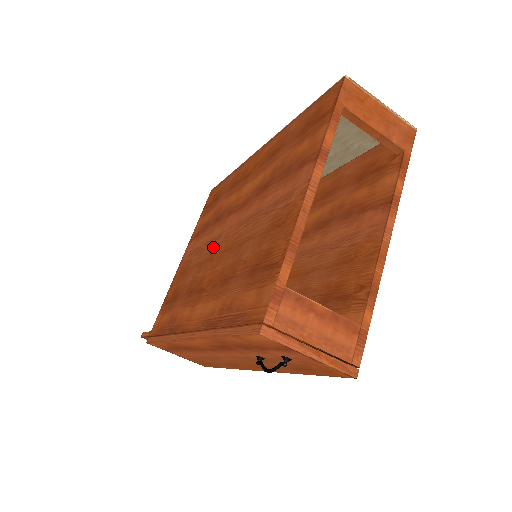
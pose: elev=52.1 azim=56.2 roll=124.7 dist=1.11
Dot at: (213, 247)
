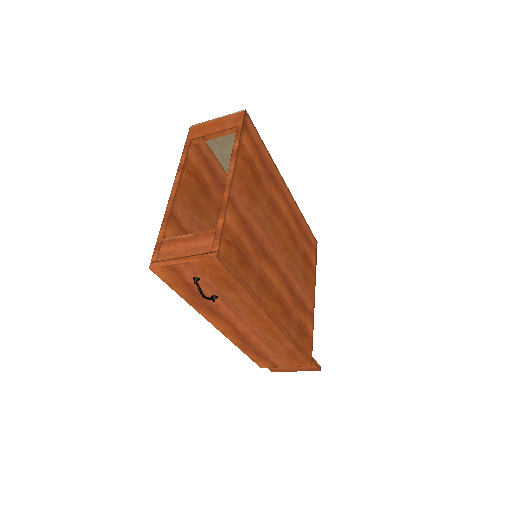
Dot at: occluded
